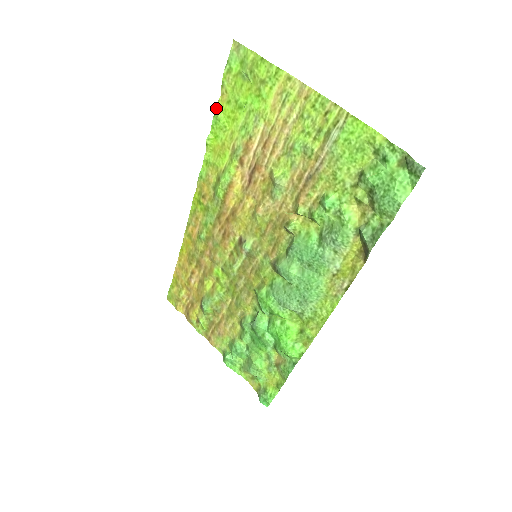
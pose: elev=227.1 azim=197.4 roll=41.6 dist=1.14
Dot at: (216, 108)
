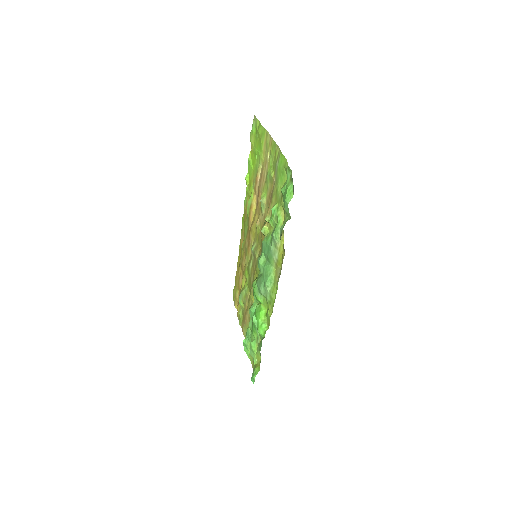
Dot at: (249, 157)
